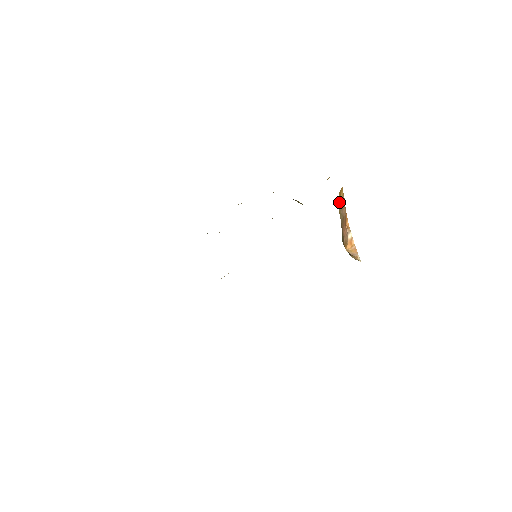
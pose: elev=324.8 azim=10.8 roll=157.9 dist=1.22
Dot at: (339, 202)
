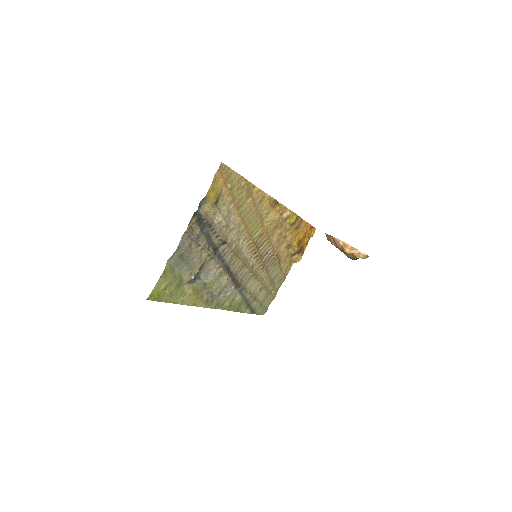
Dot at: occluded
